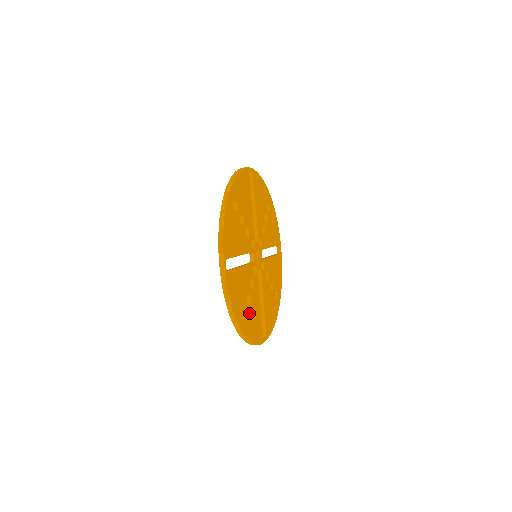
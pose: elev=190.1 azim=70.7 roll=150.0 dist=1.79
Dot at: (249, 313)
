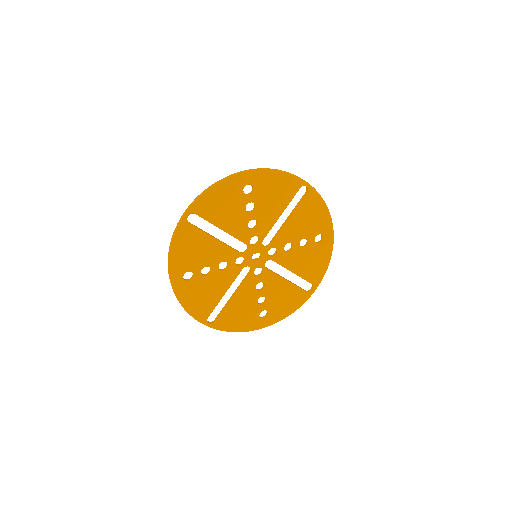
Dot at: (198, 281)
